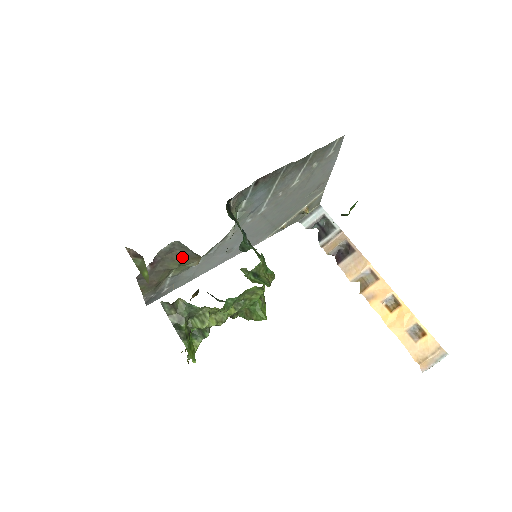
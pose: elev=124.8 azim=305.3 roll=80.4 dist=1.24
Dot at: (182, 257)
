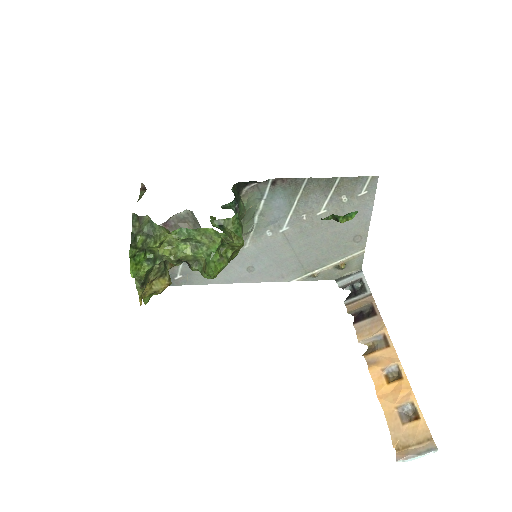
Dot at: occluded
